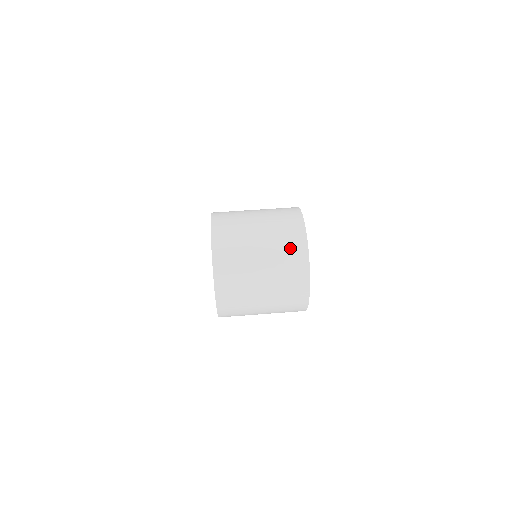
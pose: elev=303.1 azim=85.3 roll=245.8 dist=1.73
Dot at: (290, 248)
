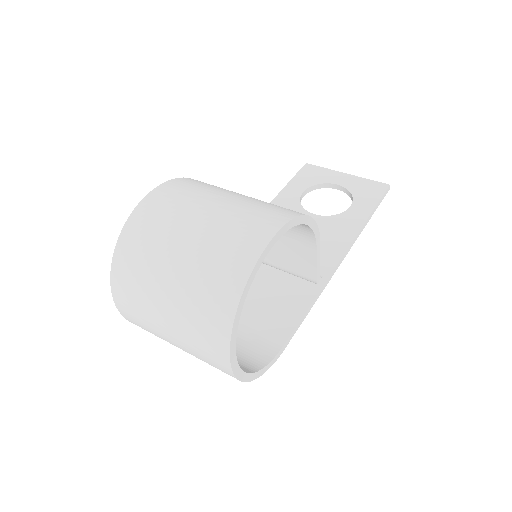
Dot at: (212, 292)
